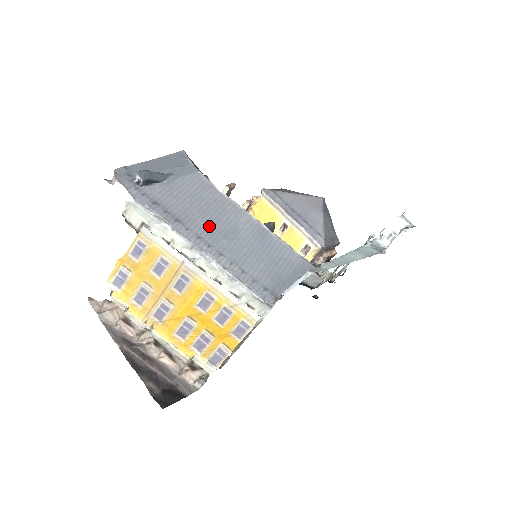
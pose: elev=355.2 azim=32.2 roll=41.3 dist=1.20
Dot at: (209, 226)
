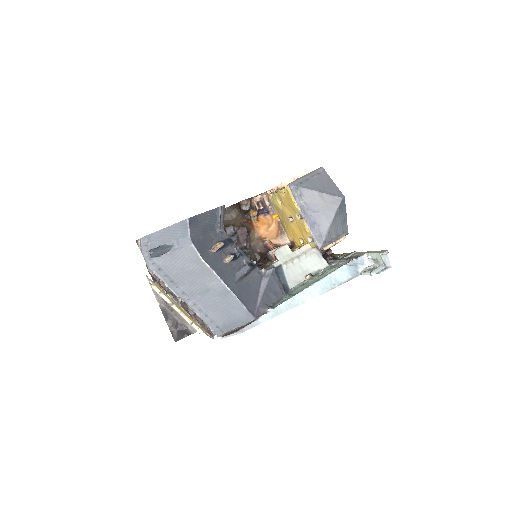
Dot at: (191, 286)
